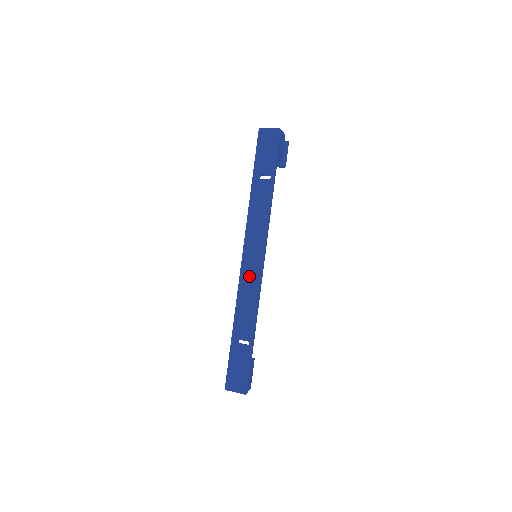
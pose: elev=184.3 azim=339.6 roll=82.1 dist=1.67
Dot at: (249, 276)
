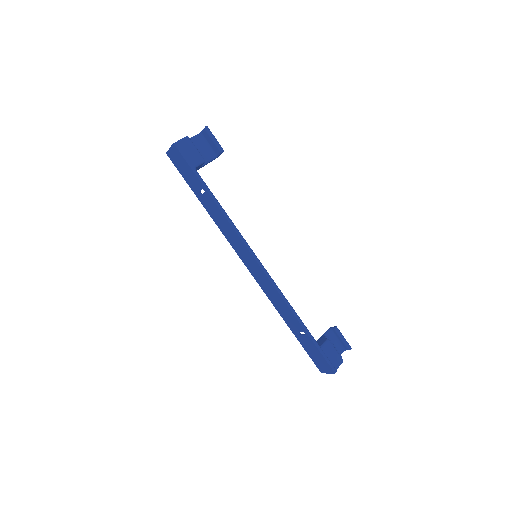
Dot at: (261, 280)
